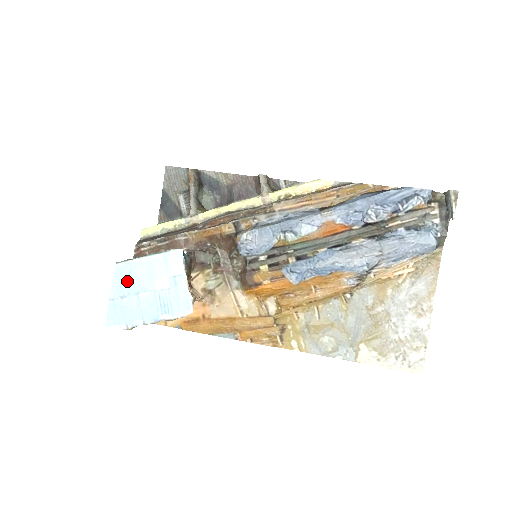
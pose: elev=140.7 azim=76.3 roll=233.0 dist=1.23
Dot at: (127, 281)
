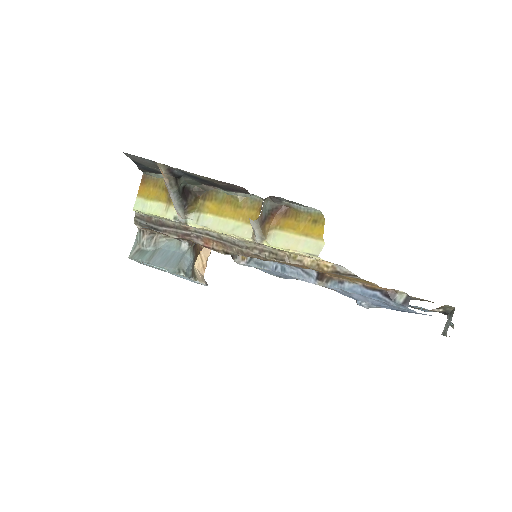
Dot at: occluded
